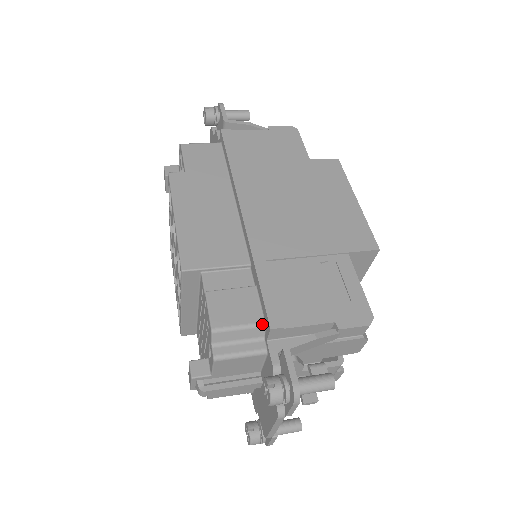
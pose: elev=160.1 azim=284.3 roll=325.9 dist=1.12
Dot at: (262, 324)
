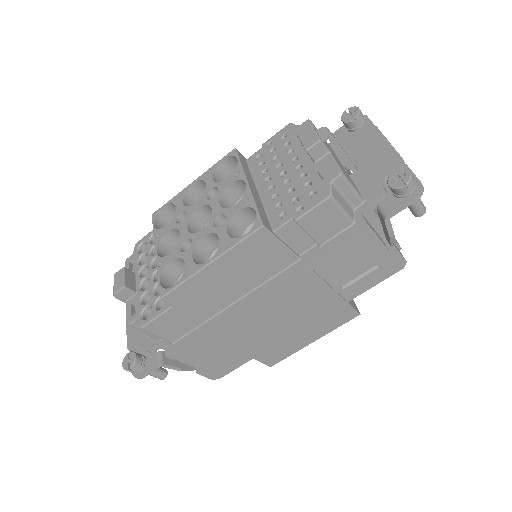
Dot at: occluded
